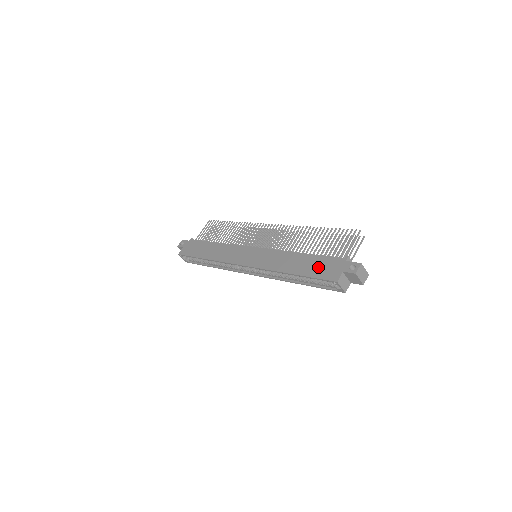
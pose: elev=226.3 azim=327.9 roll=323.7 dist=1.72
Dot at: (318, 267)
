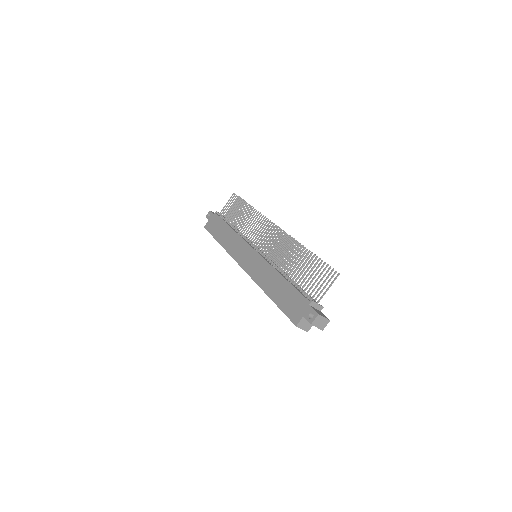
Dot at: (288, 301)
